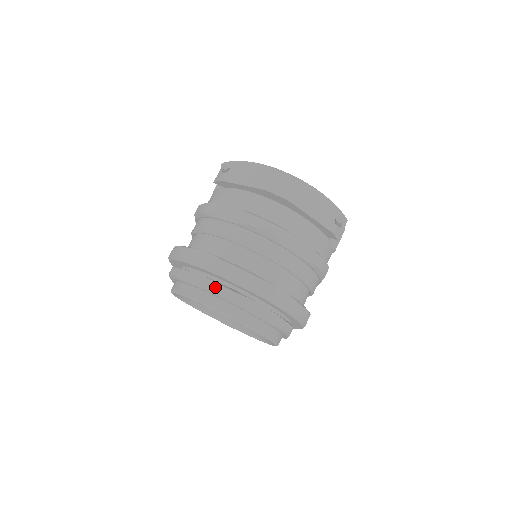
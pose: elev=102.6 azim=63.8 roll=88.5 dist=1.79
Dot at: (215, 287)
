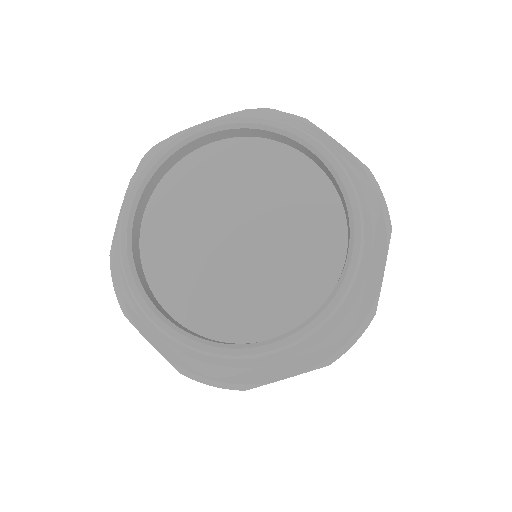
Dot at: occluded
